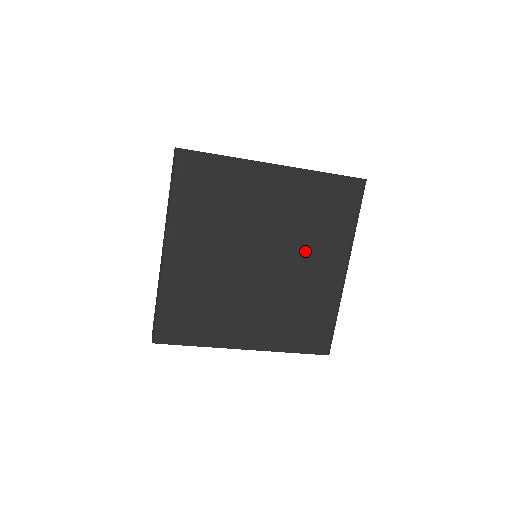
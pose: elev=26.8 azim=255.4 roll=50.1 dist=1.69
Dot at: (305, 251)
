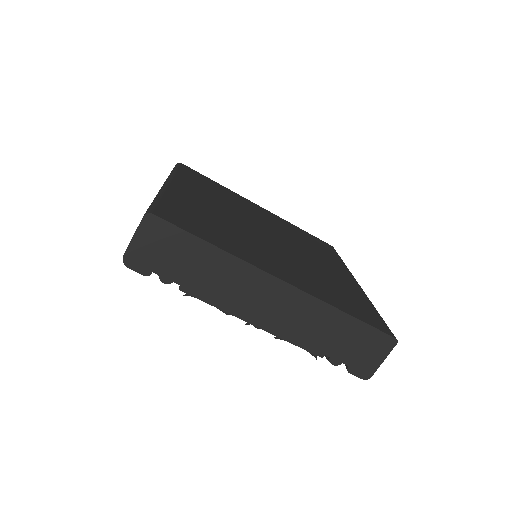
Dot at: (309, 252)
